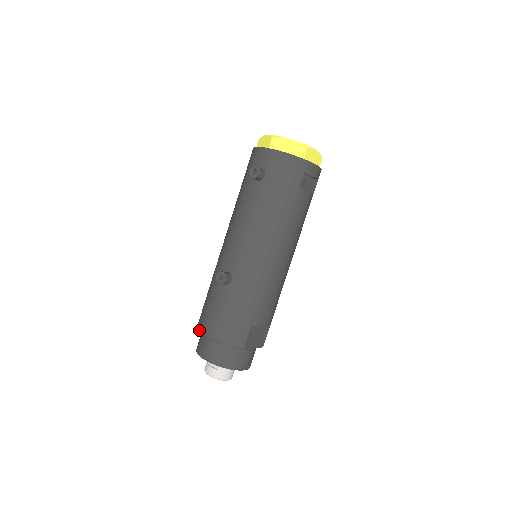
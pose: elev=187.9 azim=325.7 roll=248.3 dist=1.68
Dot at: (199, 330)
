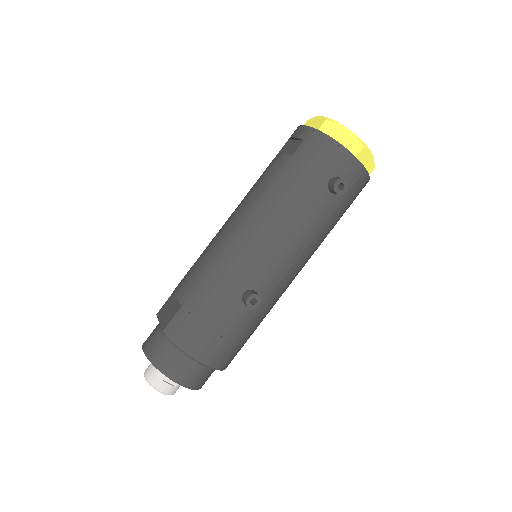
Dot at: (183, 350)
